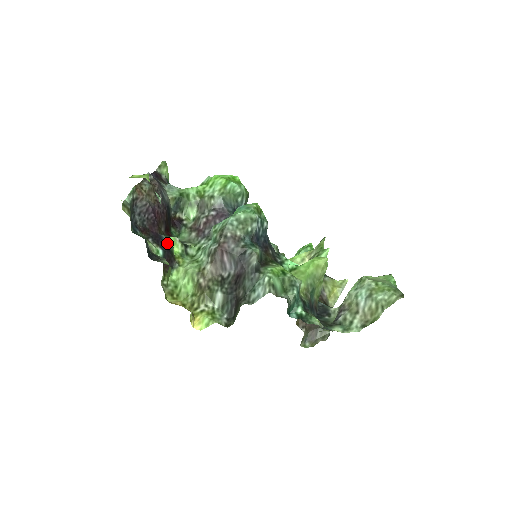
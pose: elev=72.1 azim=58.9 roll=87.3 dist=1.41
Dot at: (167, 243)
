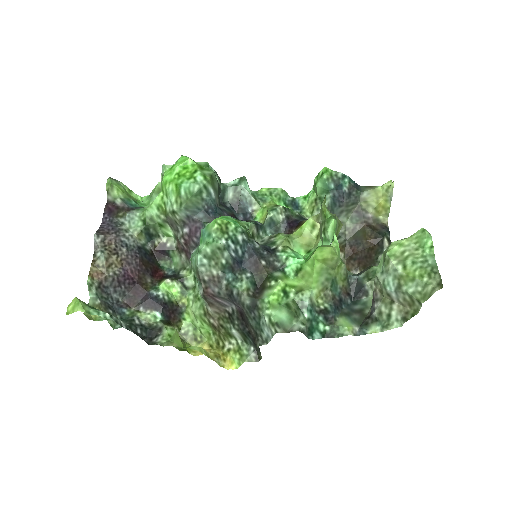
Dot at: (160, 297)
